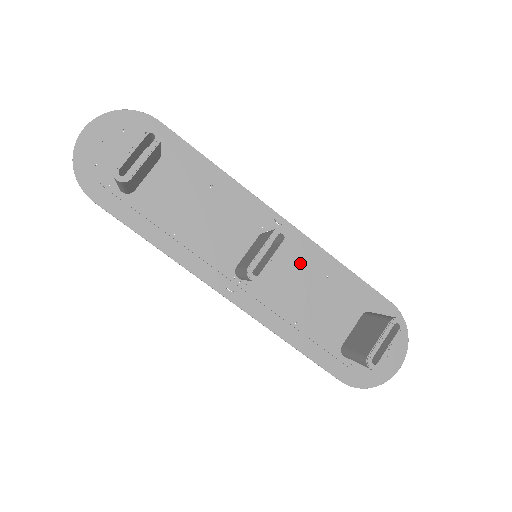
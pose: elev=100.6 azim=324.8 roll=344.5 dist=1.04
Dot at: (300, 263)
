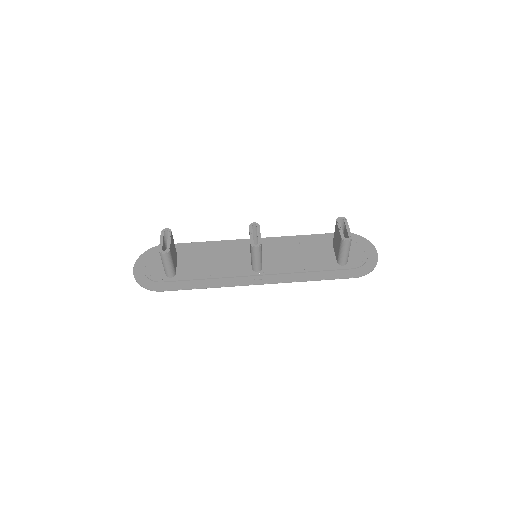
Dot at: (281, 247)
